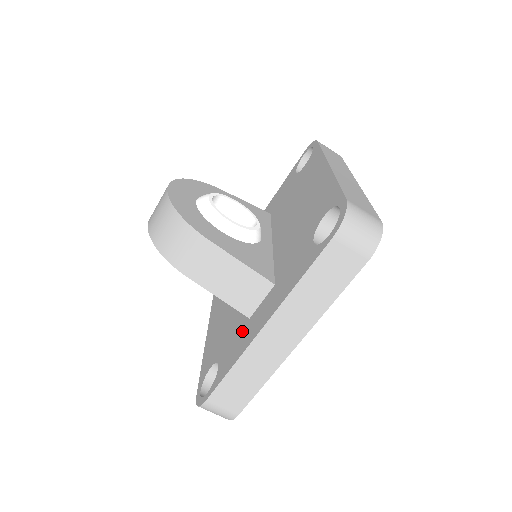
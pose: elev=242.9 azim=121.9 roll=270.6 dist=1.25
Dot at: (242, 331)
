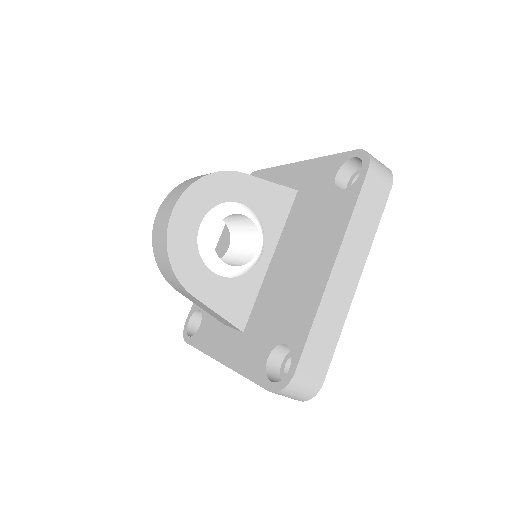
Dot at: (217, 327)
